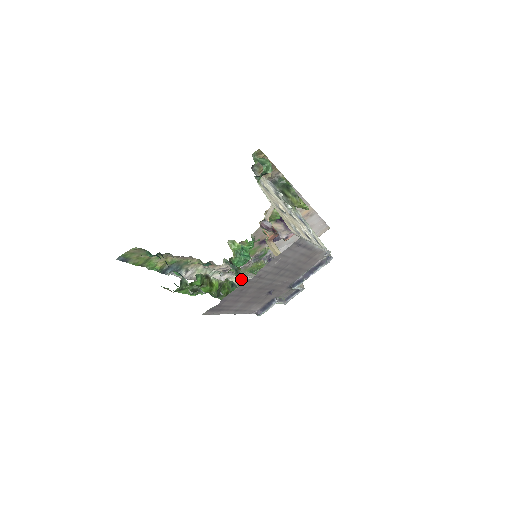
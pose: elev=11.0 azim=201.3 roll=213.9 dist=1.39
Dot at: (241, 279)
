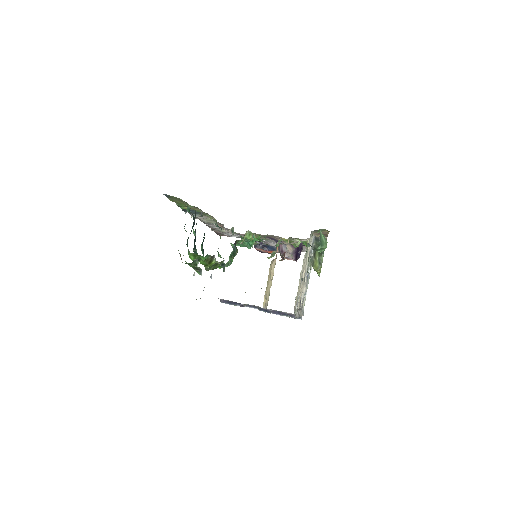
Dot at: (232, 260)
